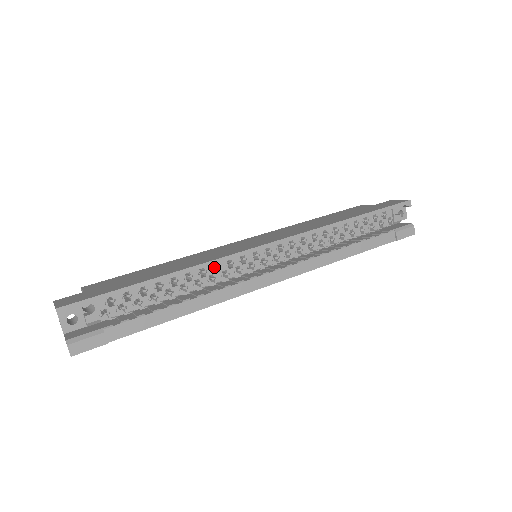
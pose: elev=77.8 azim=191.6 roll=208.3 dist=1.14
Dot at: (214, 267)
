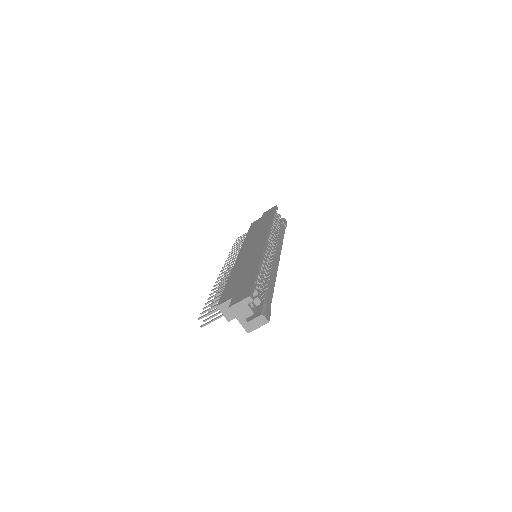
Dot at: (263, 258)
